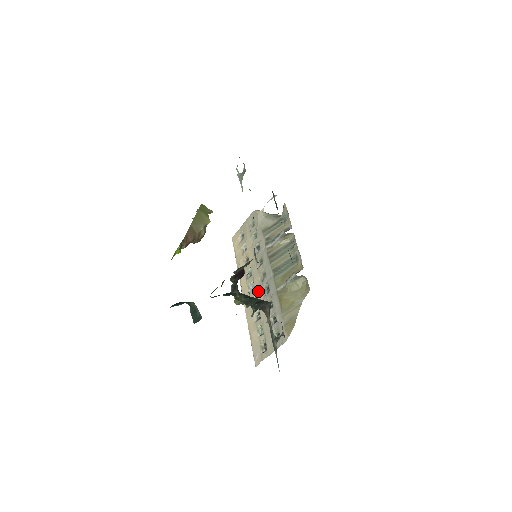
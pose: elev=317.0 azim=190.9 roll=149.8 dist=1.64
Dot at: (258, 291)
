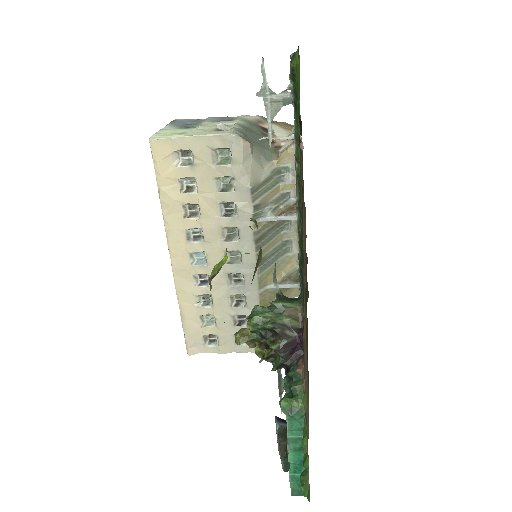
Dot at: occluded
